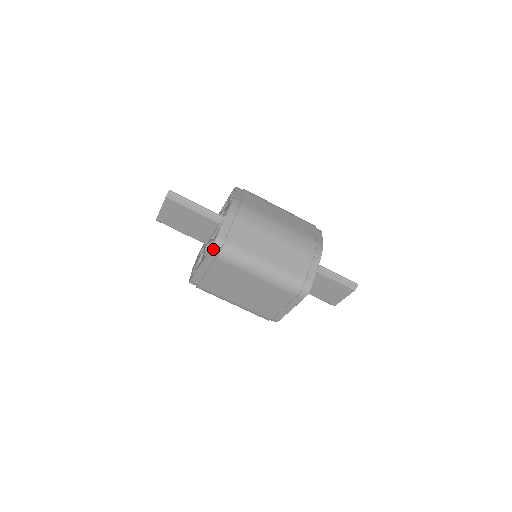
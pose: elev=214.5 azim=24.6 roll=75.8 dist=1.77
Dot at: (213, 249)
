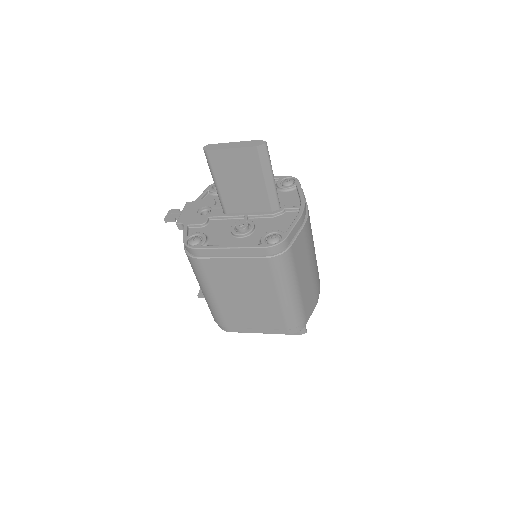
Dot at: (275, 248)
